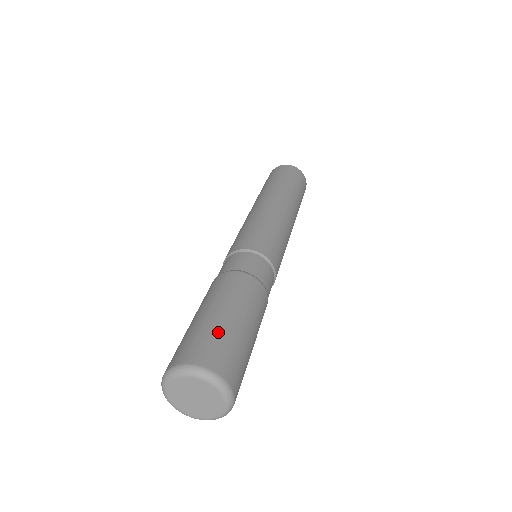
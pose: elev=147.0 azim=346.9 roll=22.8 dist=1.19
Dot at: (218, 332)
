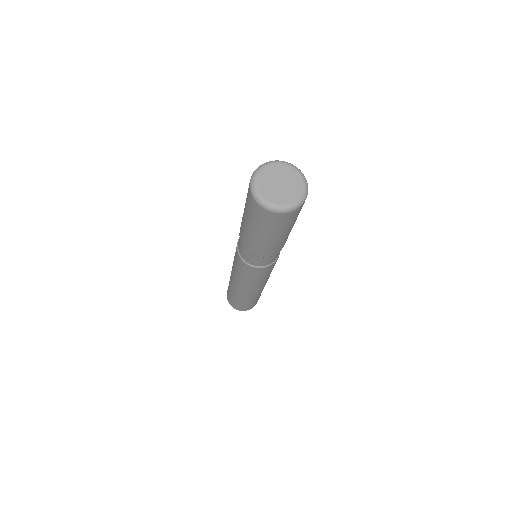
Dot at: occluded
